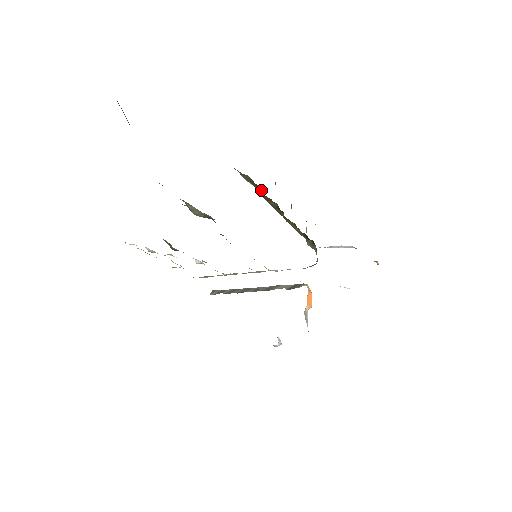
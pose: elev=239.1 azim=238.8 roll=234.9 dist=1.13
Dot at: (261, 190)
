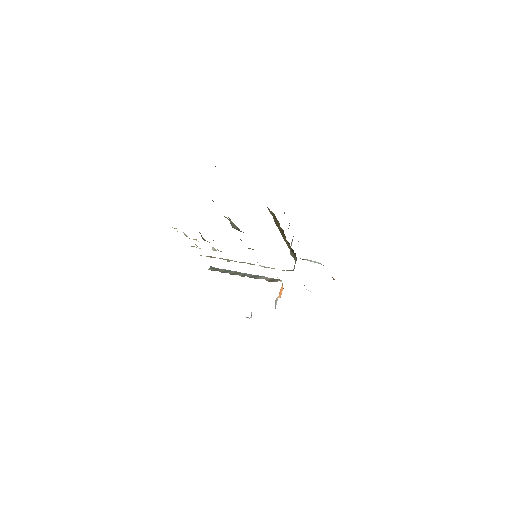
Dot at: (278, 222)
